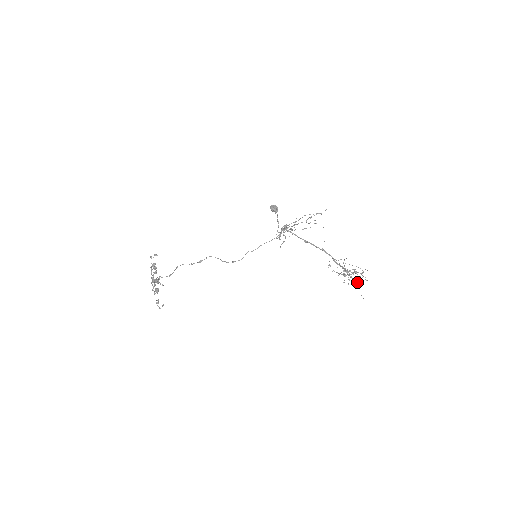
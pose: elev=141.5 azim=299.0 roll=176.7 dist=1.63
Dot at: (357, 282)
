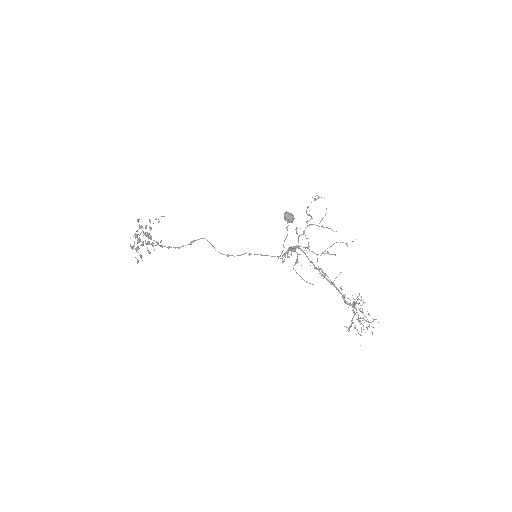
Dot at: (358, 333)
